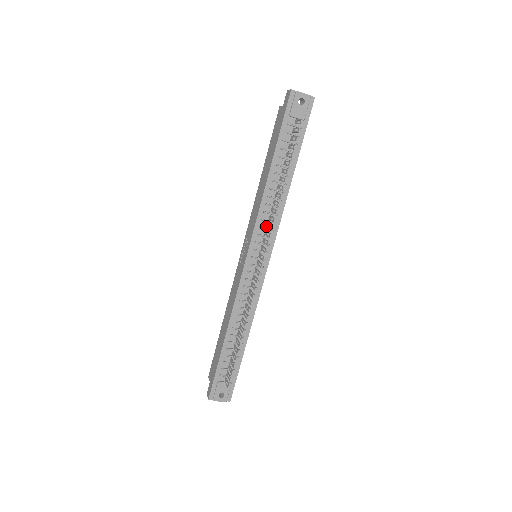
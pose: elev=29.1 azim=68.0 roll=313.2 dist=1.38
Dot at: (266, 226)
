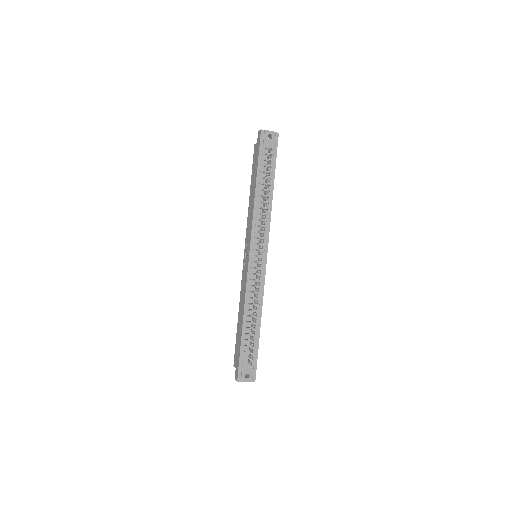
Dot at: (260, 230)
